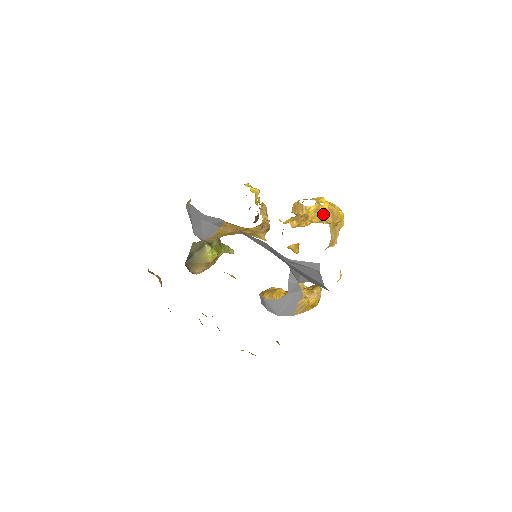
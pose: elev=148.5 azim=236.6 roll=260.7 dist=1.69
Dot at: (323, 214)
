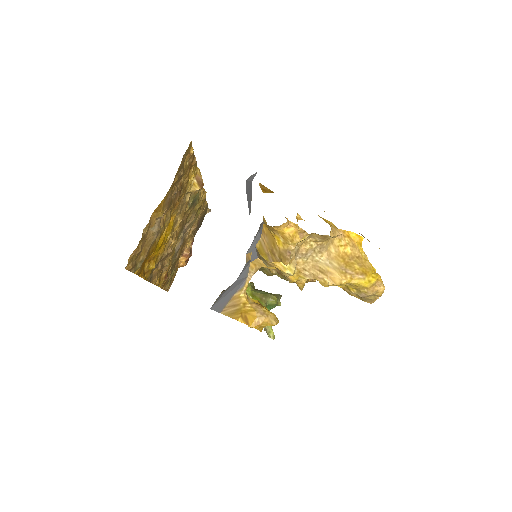
Dot at: (339, 231)
